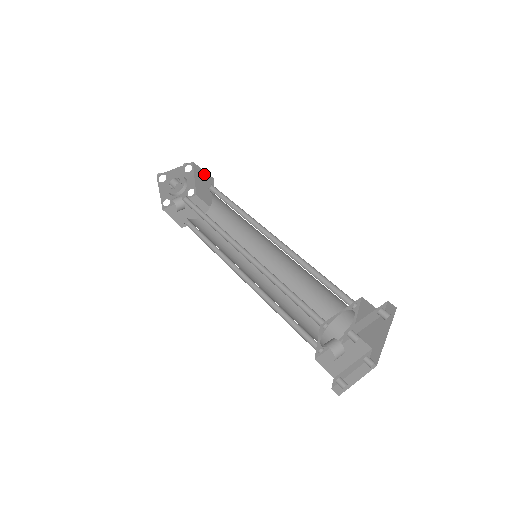
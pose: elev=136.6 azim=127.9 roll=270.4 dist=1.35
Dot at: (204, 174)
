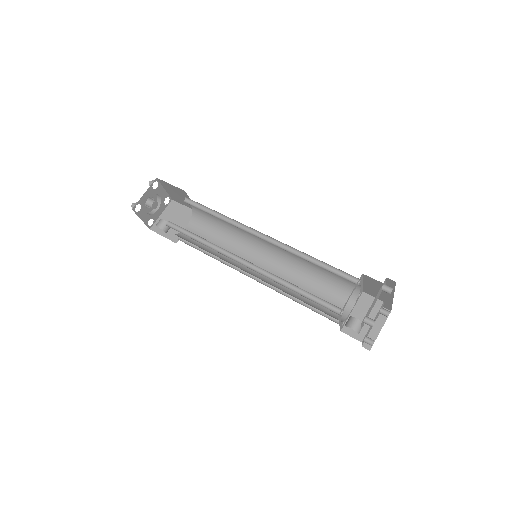
Dot at: (173, 187)
